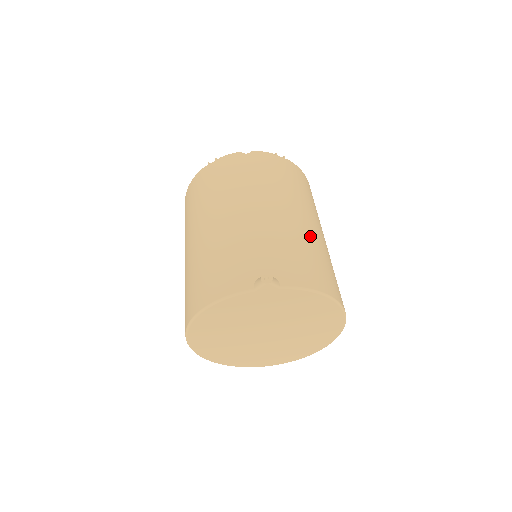
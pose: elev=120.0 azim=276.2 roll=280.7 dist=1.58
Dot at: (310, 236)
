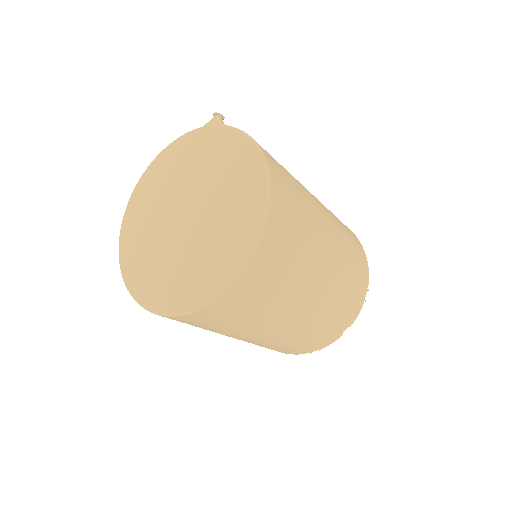
Dot at: (303, 186)
